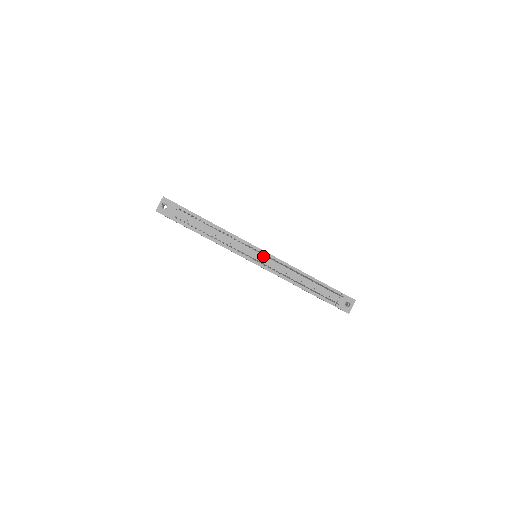
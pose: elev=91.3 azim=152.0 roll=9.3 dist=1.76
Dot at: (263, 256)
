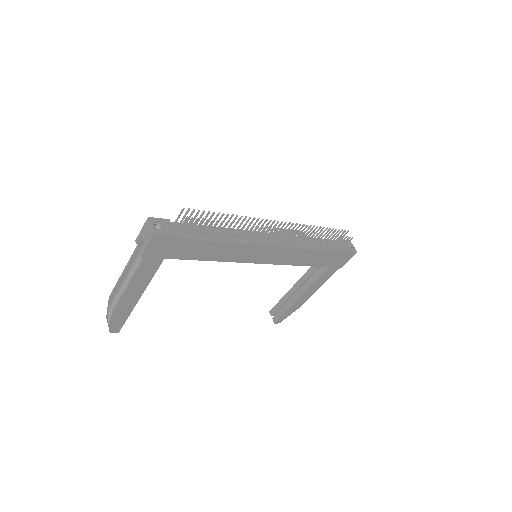
Dot at: occluded
